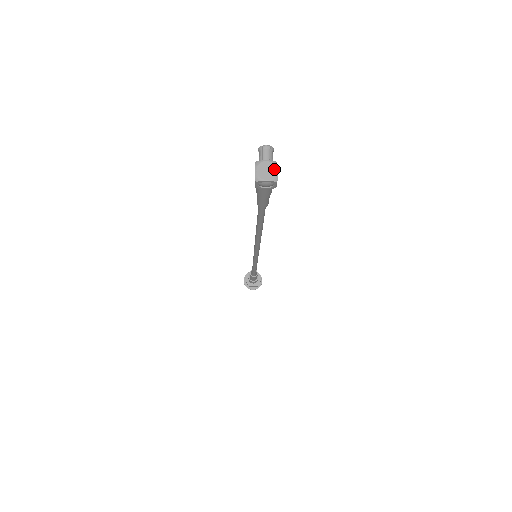
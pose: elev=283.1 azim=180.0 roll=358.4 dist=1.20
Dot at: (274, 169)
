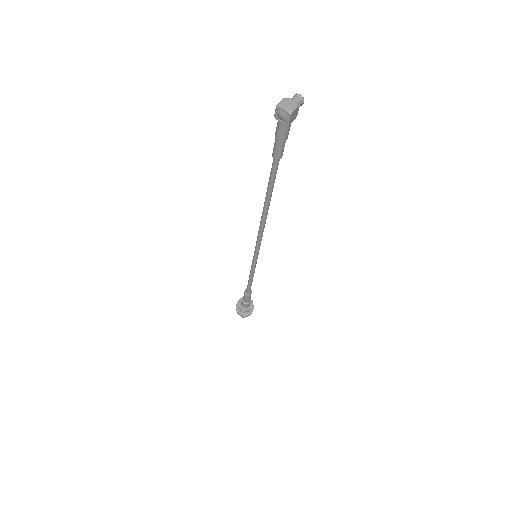
Dot at: (294, 106)
